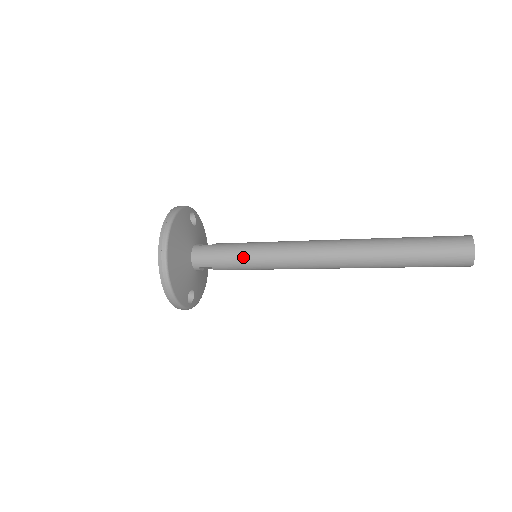
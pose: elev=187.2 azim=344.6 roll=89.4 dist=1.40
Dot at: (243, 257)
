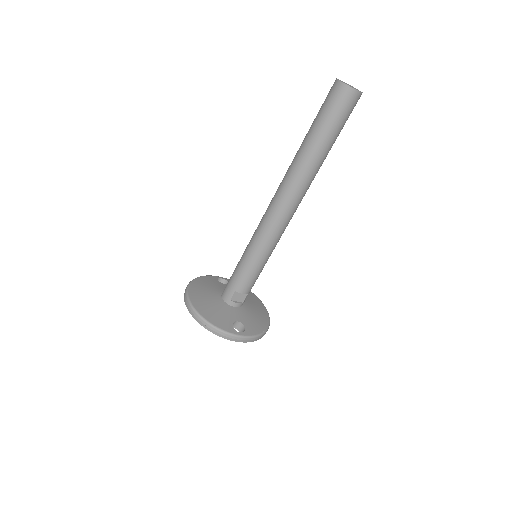
Dot at: (242, 261)
